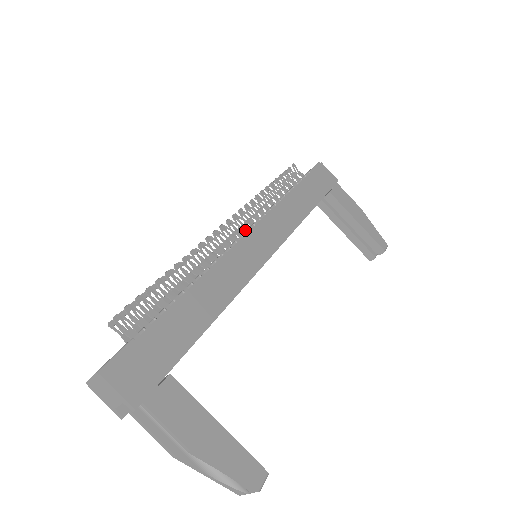
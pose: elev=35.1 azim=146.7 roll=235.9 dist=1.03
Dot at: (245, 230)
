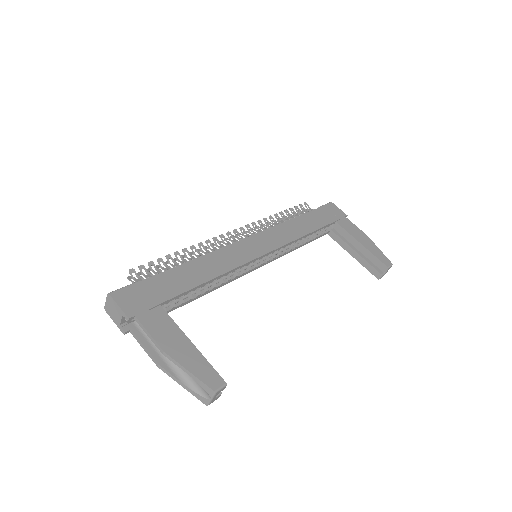
Dot at: occluded
